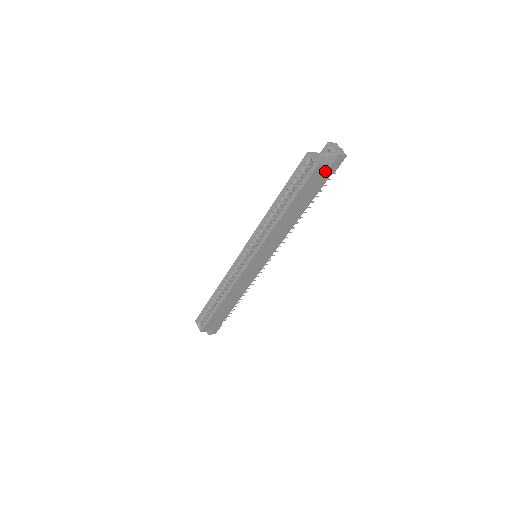
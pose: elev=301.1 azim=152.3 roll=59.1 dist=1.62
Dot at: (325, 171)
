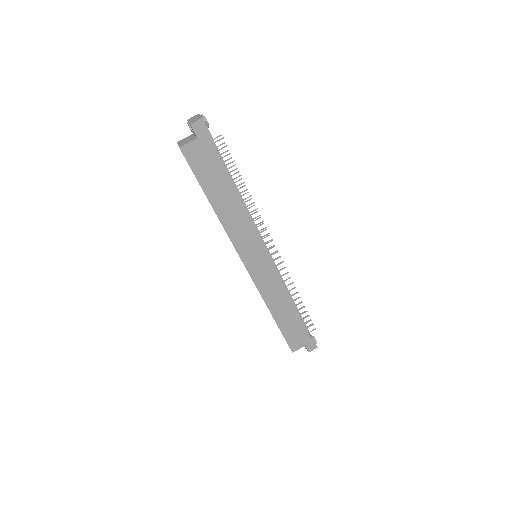
Dot at: (199, 146)
